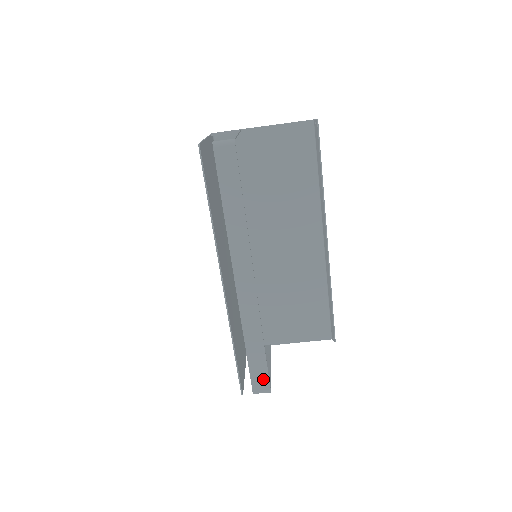
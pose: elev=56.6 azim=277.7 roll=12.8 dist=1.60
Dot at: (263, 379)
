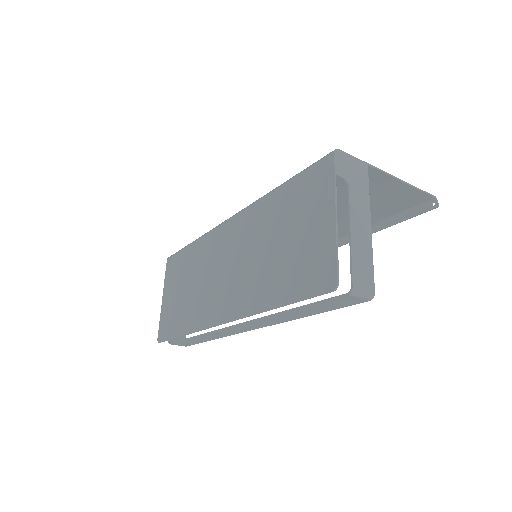
Dot at: (188, 344)
